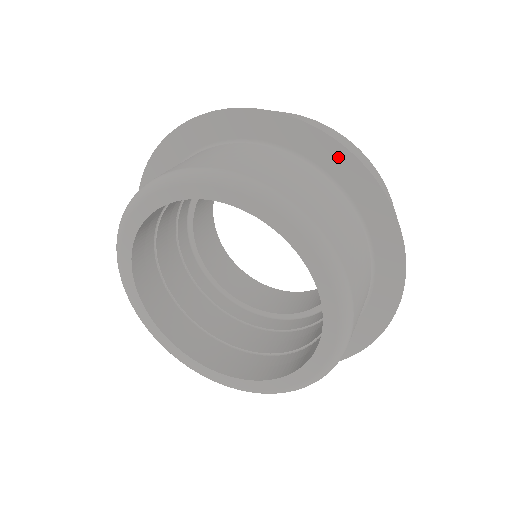
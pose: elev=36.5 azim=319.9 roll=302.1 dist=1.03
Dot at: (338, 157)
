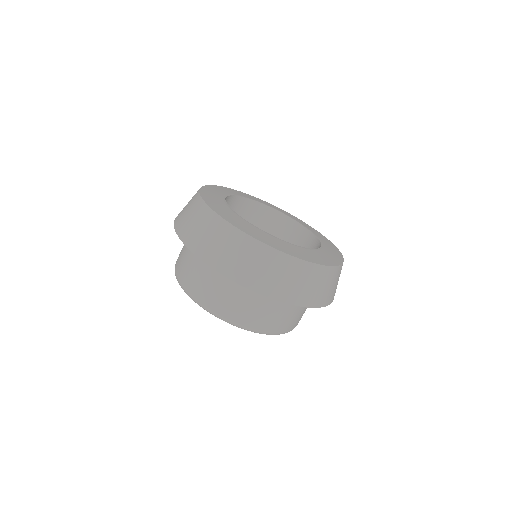
Dot at: occluded
